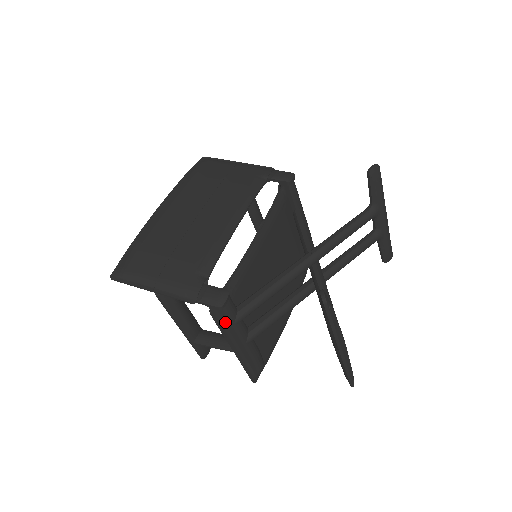
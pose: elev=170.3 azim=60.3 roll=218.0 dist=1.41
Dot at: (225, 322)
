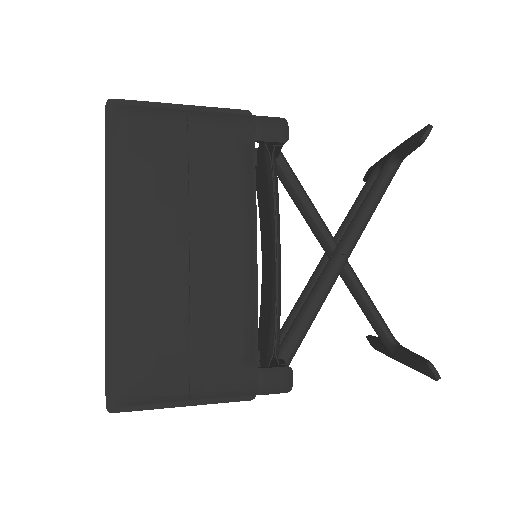
Dot at: occluded
